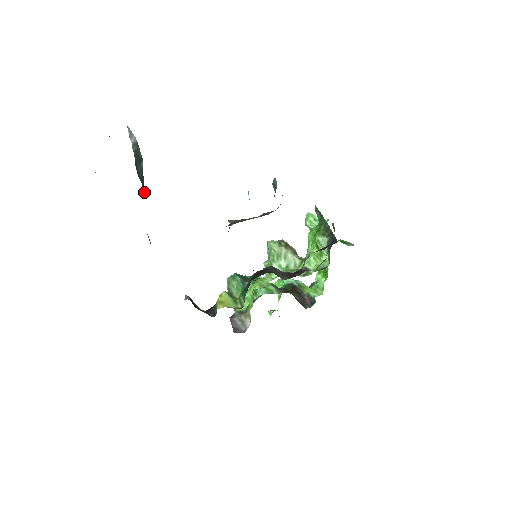
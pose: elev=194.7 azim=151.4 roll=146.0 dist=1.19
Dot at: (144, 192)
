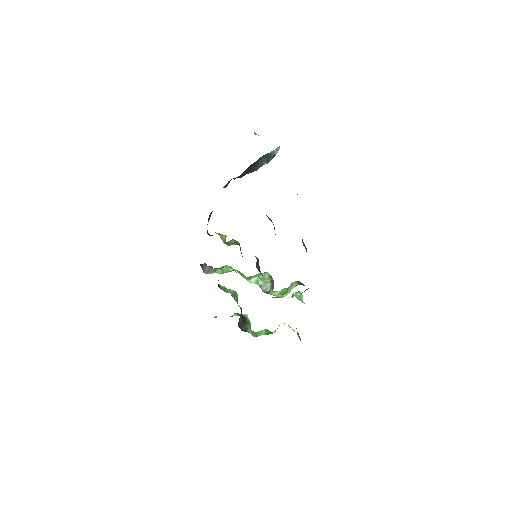
Dot at: (252, 170)
